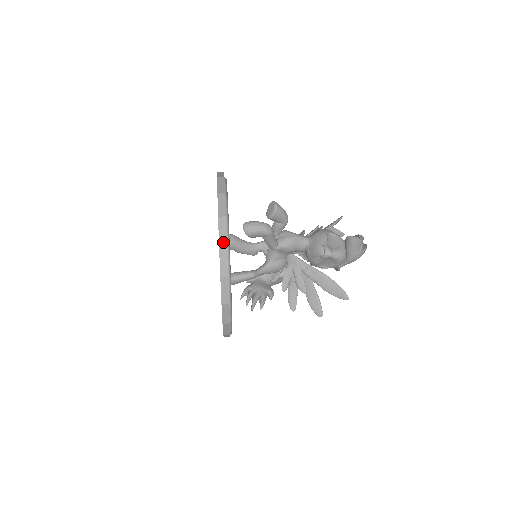
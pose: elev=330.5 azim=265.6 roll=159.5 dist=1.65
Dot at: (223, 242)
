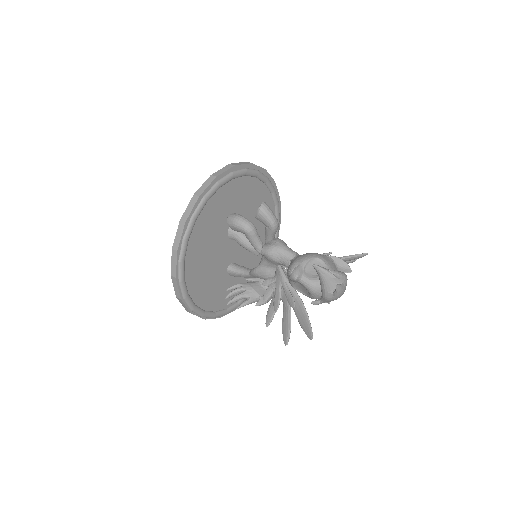
Dot at: (184, 218)
